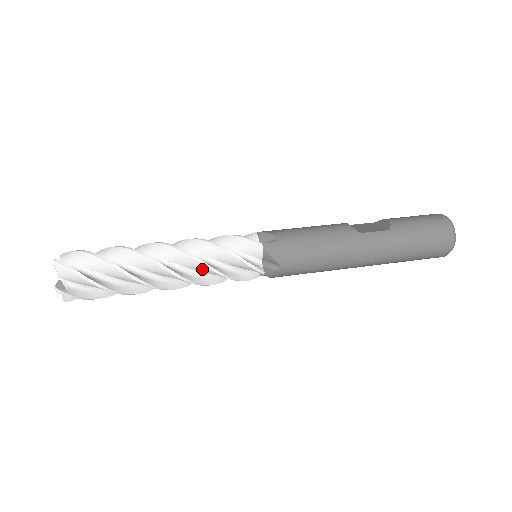
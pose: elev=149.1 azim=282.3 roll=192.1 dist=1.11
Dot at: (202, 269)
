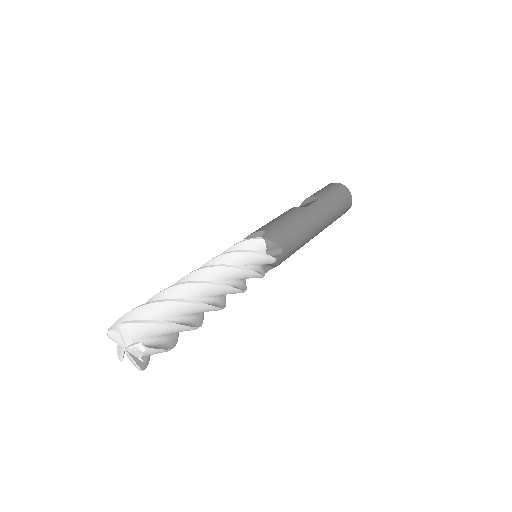
Dot at: (237, 275)
